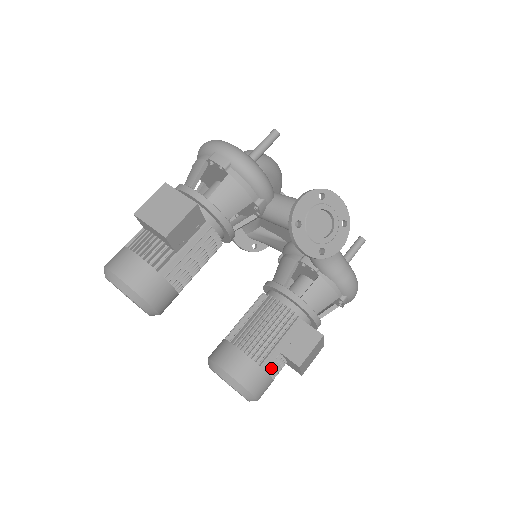
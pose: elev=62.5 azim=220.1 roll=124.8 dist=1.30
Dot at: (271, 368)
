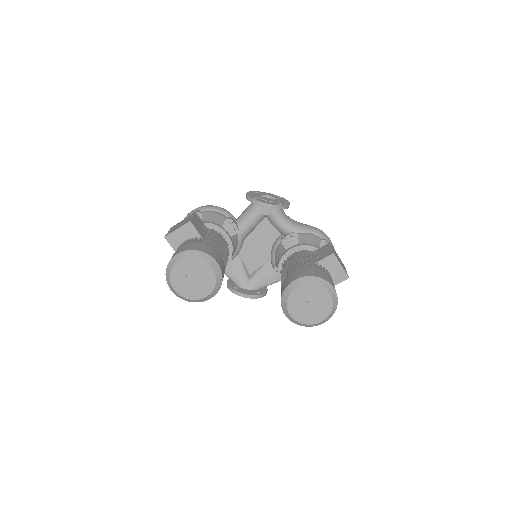
Dot at: (321, 270)
